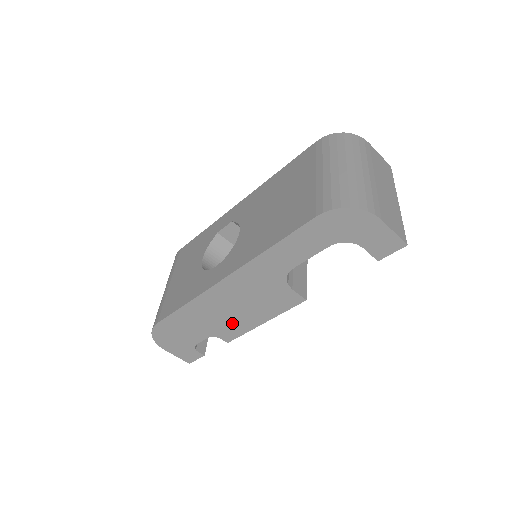
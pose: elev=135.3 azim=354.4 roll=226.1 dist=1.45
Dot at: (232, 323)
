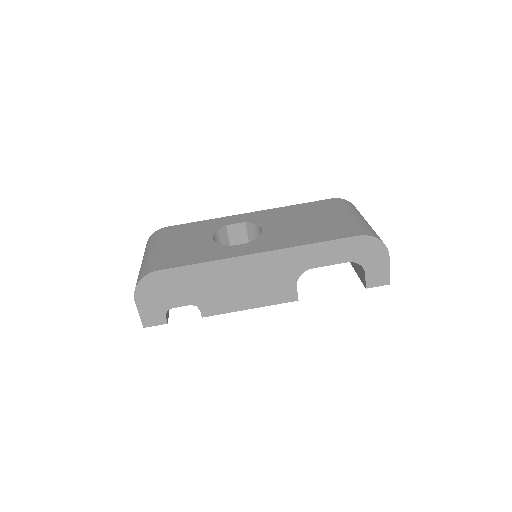
Dot at: (225, 298)
